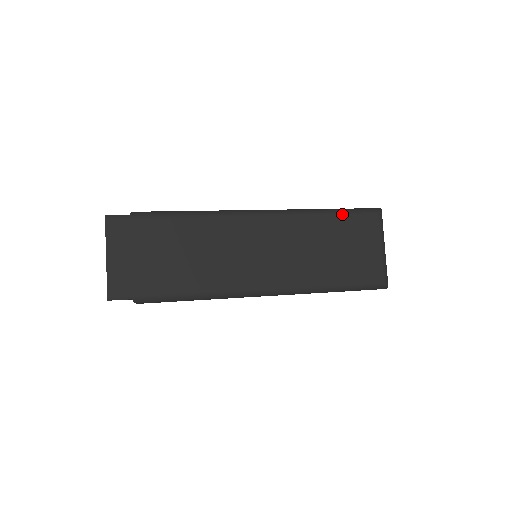
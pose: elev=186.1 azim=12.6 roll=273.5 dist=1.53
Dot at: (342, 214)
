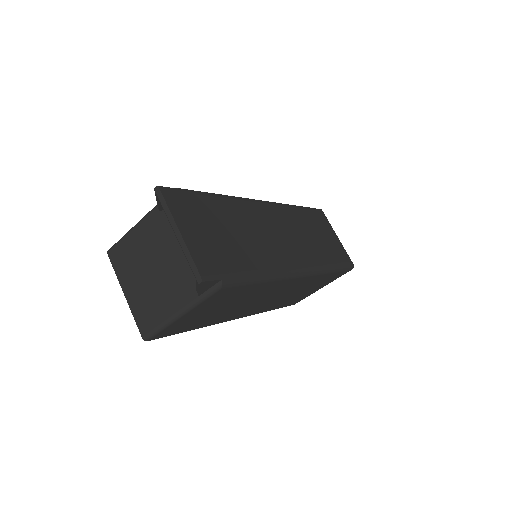
Dot at: (307, 209)
